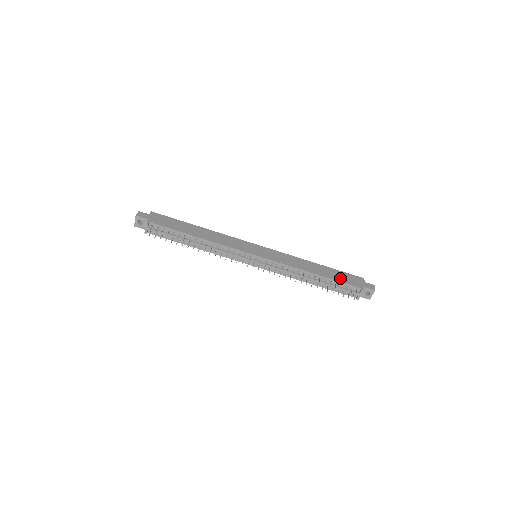
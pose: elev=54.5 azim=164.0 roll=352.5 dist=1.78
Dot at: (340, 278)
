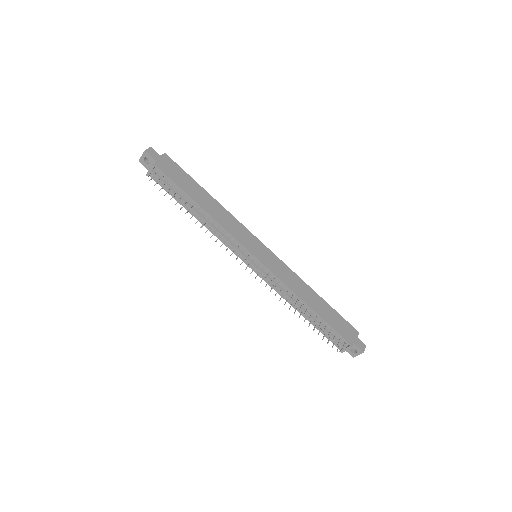
Dot at: (334, 322)
